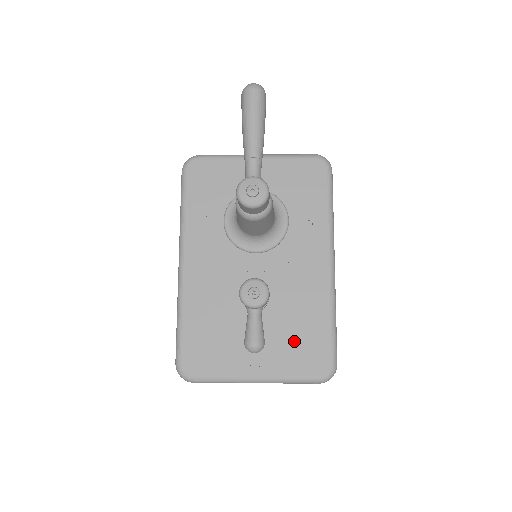
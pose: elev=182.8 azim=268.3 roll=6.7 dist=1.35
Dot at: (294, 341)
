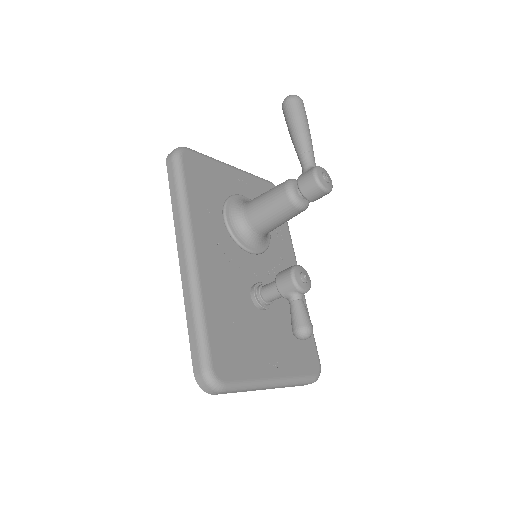
Dot at: (293, 341)
